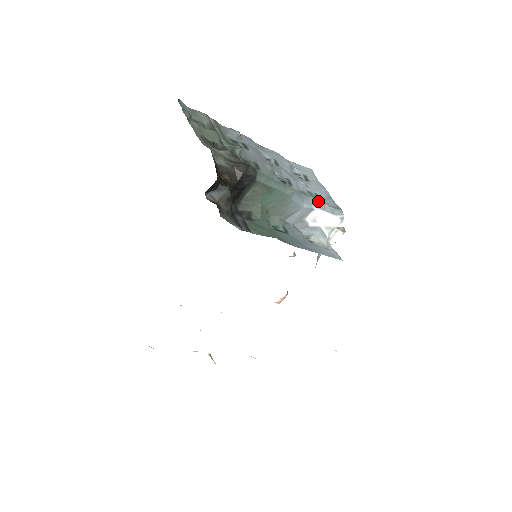
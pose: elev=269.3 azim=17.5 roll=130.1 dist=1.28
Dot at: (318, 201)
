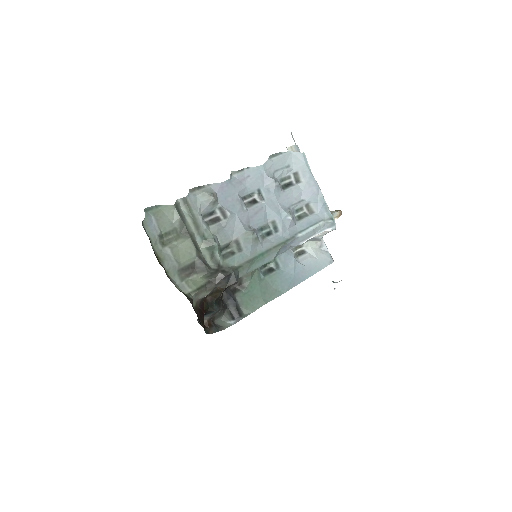
Dot at: (306, 233)
